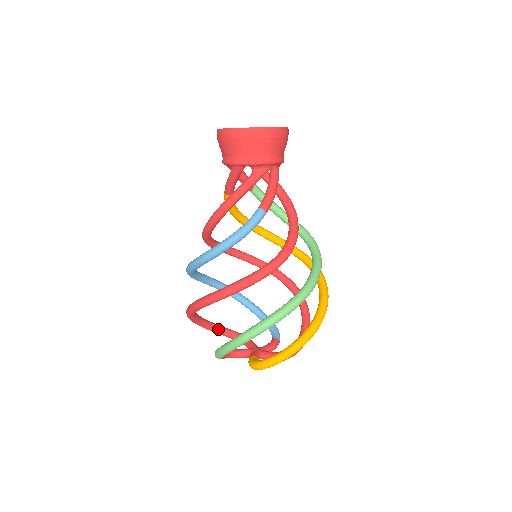
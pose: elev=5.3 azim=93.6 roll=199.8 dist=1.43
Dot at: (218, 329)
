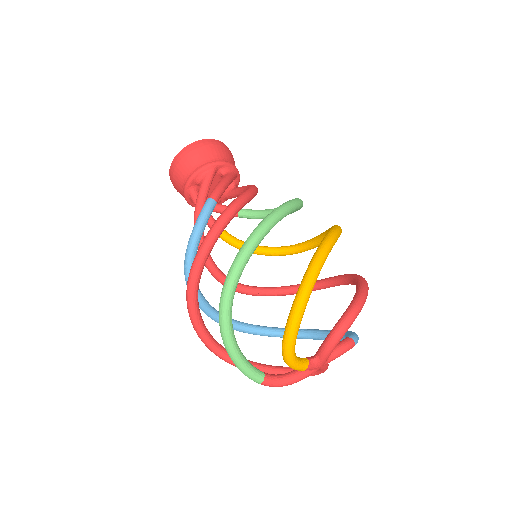
Dot at: (282, 370)
